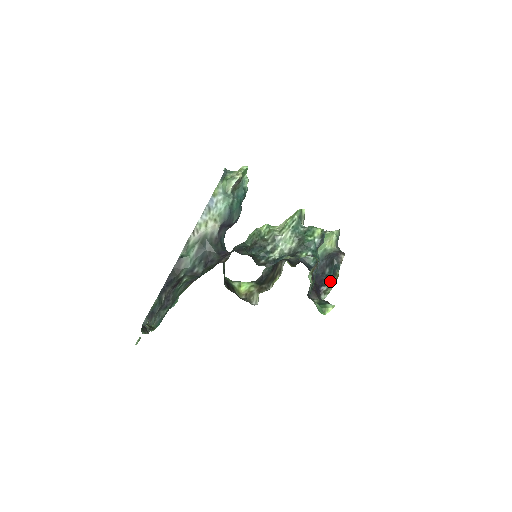
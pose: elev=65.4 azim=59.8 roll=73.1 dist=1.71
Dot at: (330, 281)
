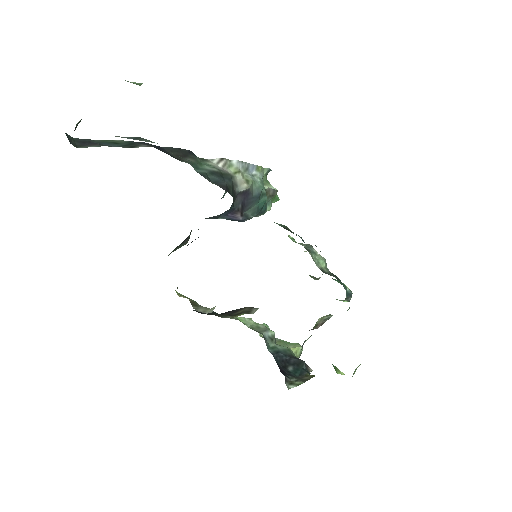
Dot at: (297, 377)
